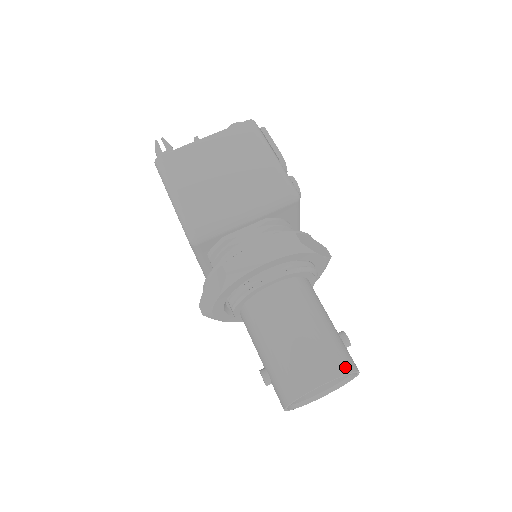
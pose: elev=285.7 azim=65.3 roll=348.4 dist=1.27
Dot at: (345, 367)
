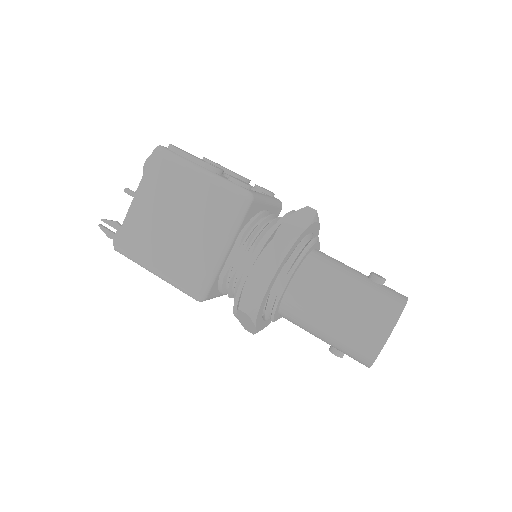
Dot at: (394, 313)
